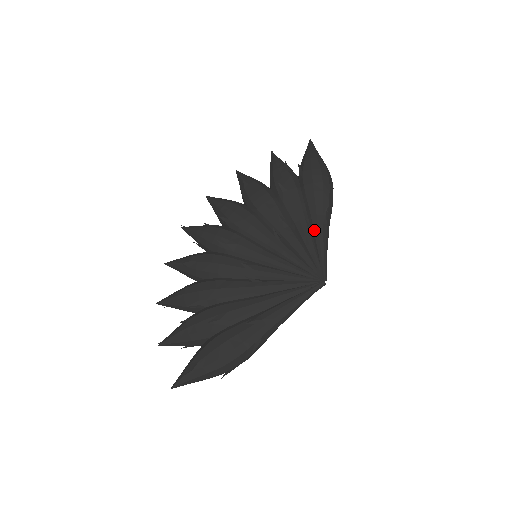
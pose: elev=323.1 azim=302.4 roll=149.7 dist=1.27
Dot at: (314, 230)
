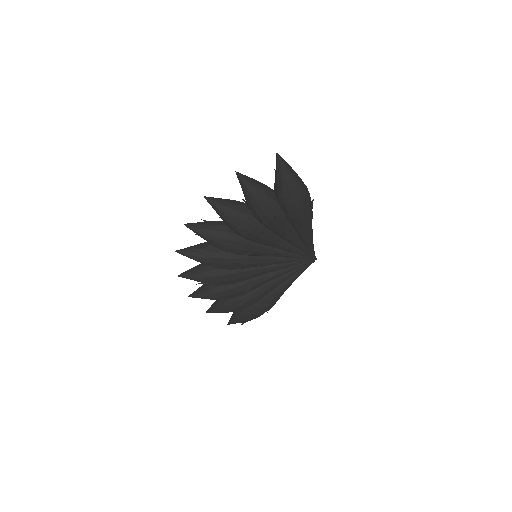
Dot at: occluded
